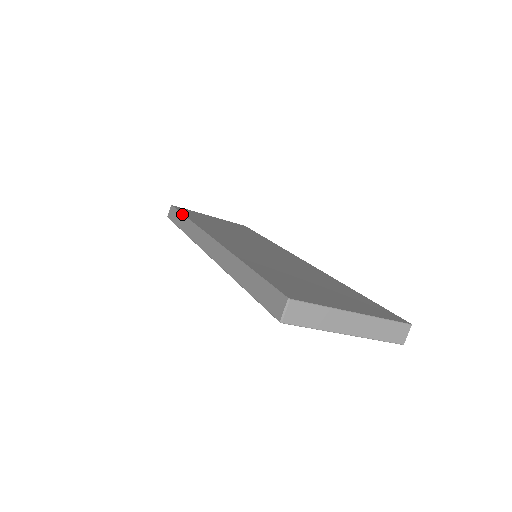
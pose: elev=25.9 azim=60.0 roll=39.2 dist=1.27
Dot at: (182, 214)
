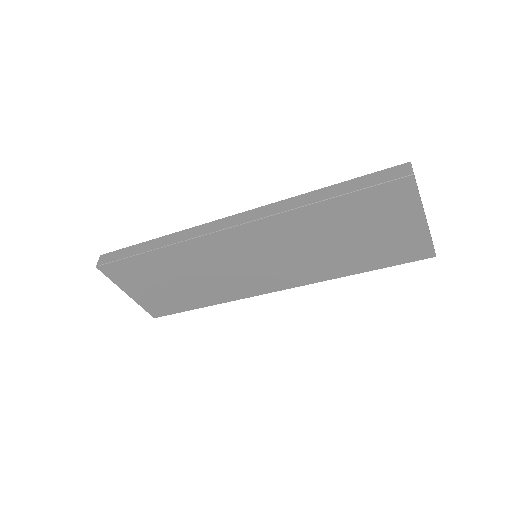
Dot at: occluded
